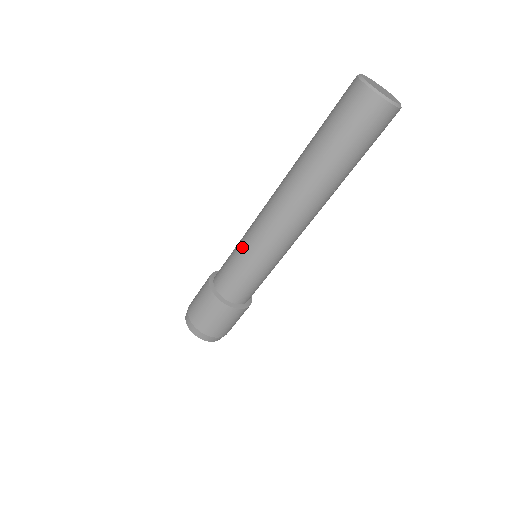
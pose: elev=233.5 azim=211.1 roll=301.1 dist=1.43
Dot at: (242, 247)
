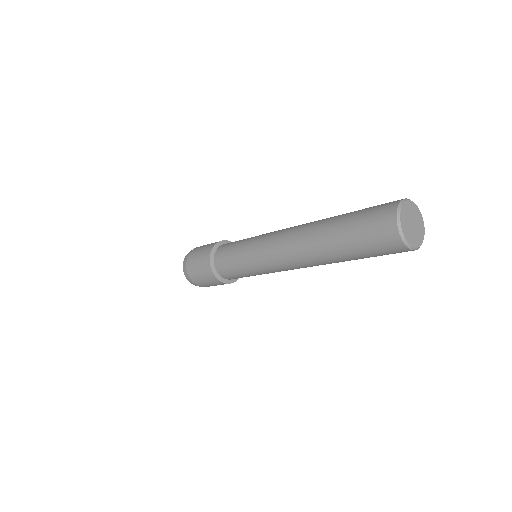
Dot at: (257, 274)
